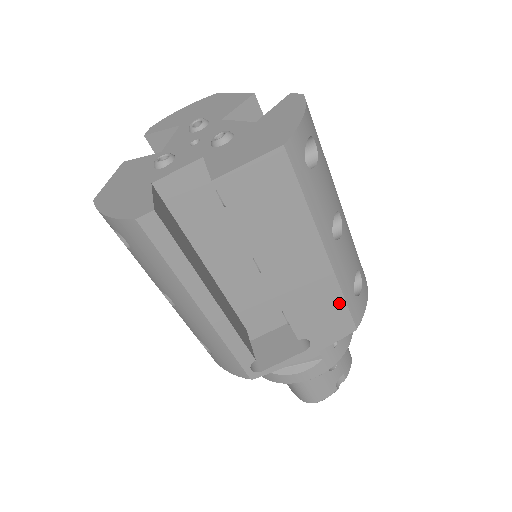
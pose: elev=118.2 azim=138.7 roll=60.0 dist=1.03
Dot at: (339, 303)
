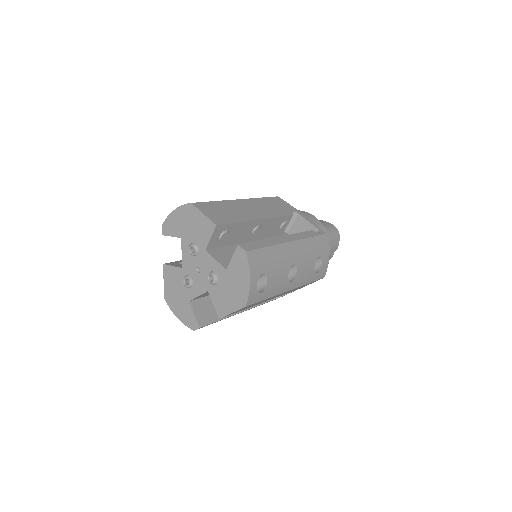
Dot at: occluded
